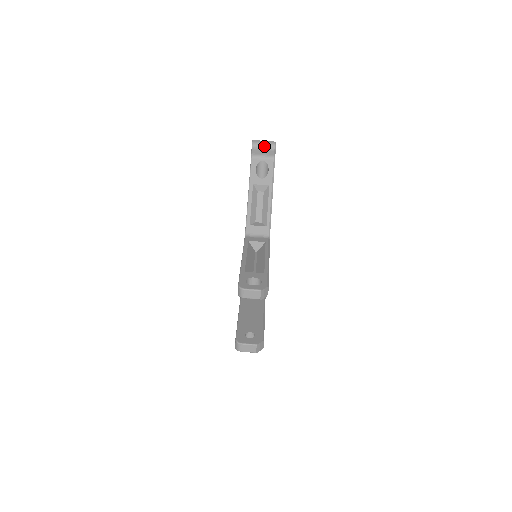
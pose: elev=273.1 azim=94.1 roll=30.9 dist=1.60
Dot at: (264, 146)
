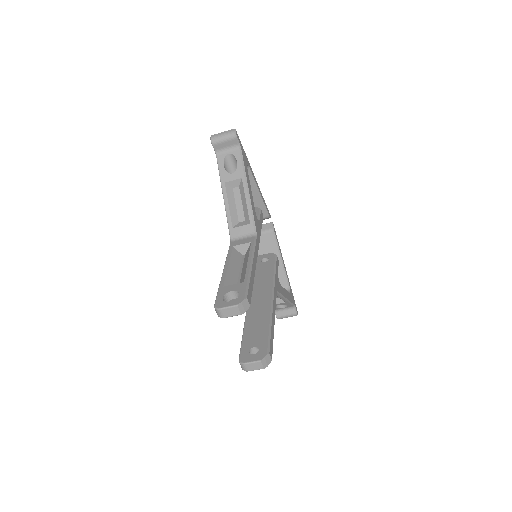
Dot at: (223, 138)
